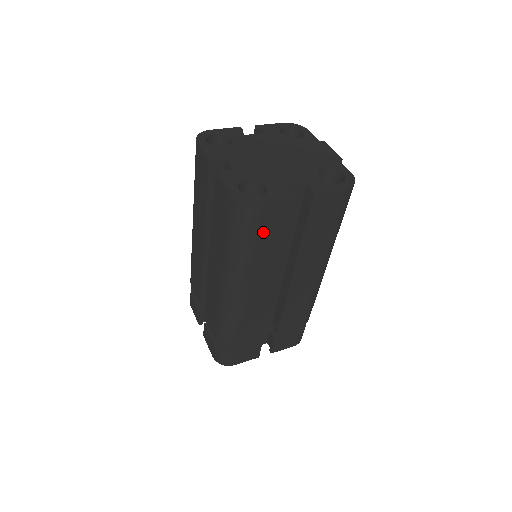
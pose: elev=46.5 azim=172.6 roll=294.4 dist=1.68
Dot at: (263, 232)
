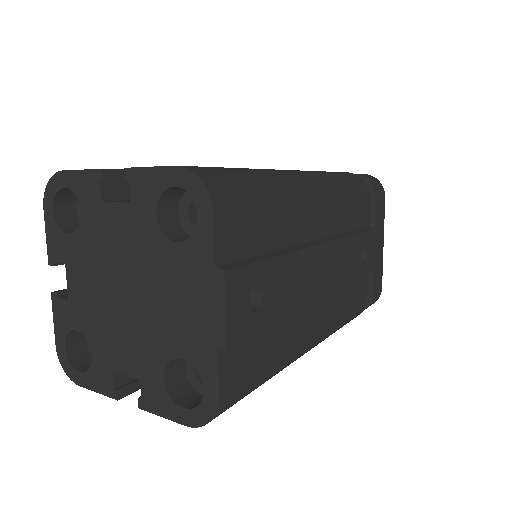
Dot at: occluded
